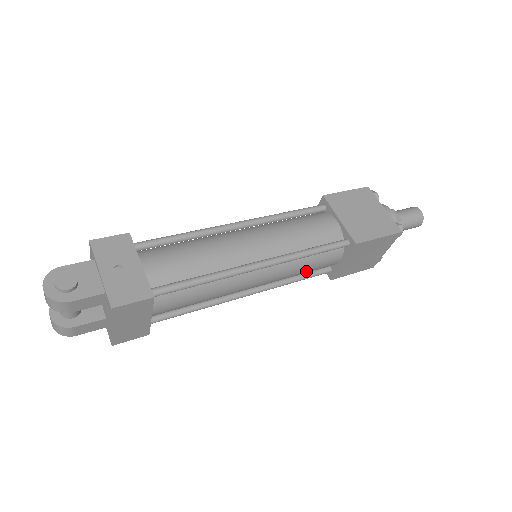
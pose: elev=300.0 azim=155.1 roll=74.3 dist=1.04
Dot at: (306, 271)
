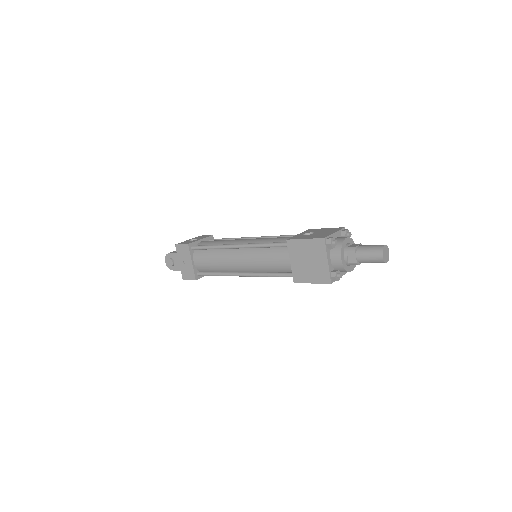
Dot at: occluded
